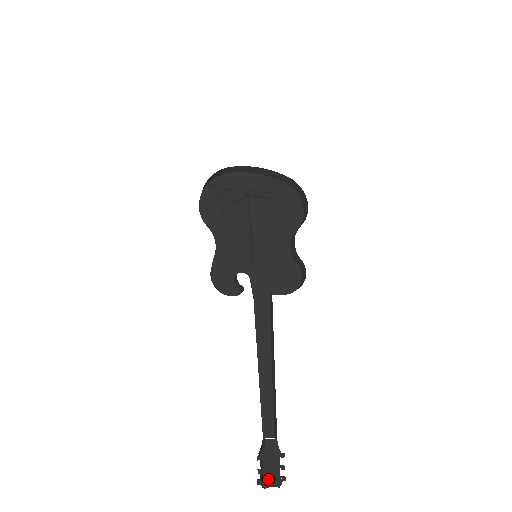
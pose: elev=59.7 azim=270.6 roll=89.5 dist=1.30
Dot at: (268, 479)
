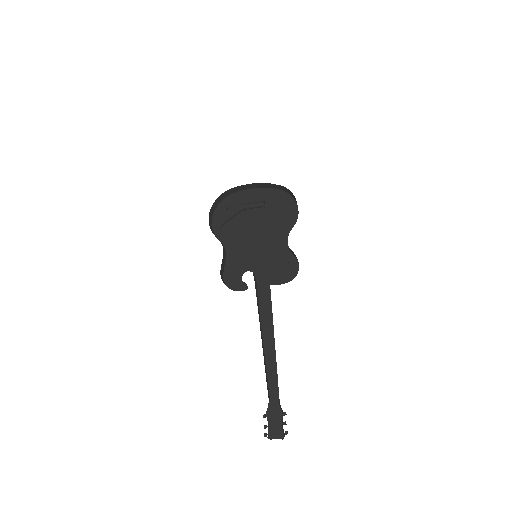
Dot at: (272, 433)
